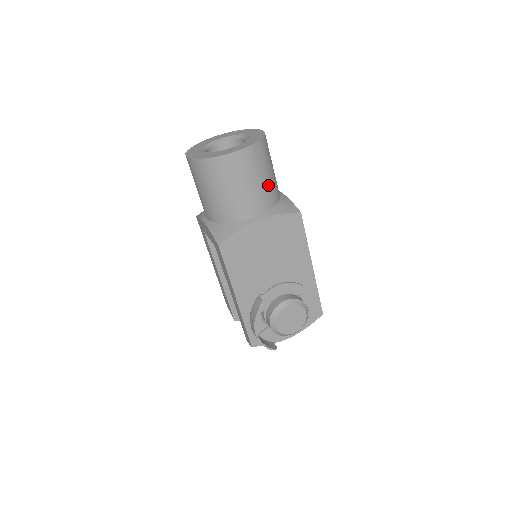
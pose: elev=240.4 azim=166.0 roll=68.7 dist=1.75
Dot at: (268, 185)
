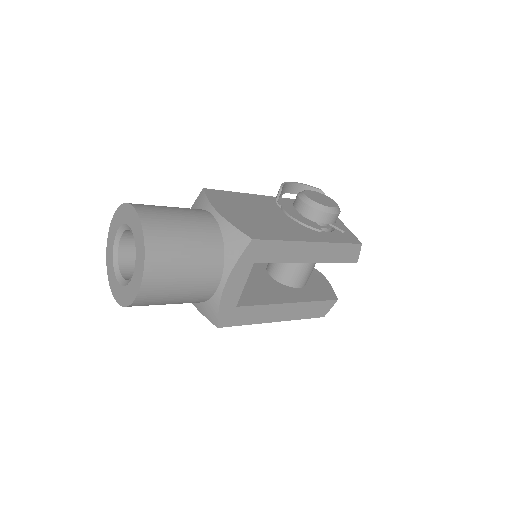
Dot at: occluded
